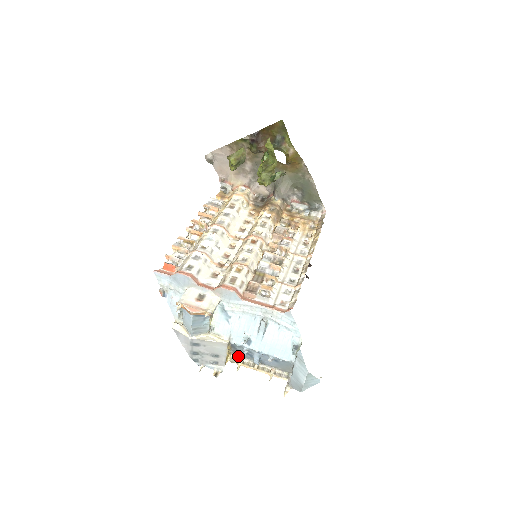
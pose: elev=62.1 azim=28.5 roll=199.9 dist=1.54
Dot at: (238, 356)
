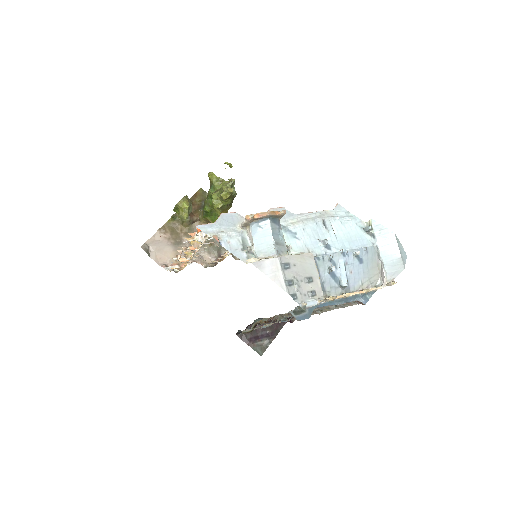
Dot at: occluded
